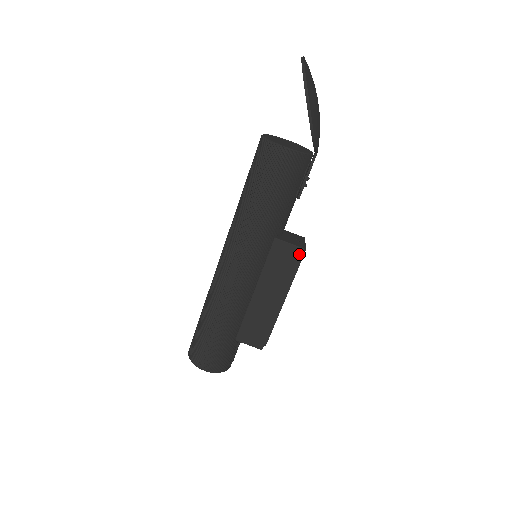
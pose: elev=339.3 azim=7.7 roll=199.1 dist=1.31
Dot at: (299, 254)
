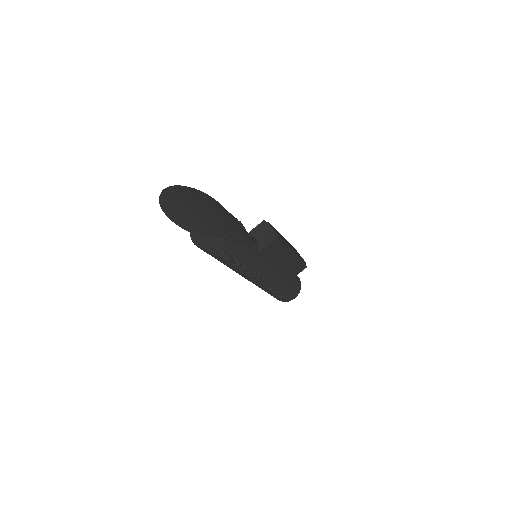
Dot at: (277, 241)
